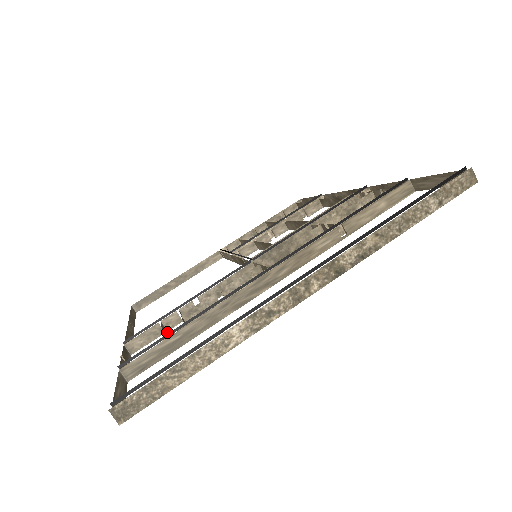
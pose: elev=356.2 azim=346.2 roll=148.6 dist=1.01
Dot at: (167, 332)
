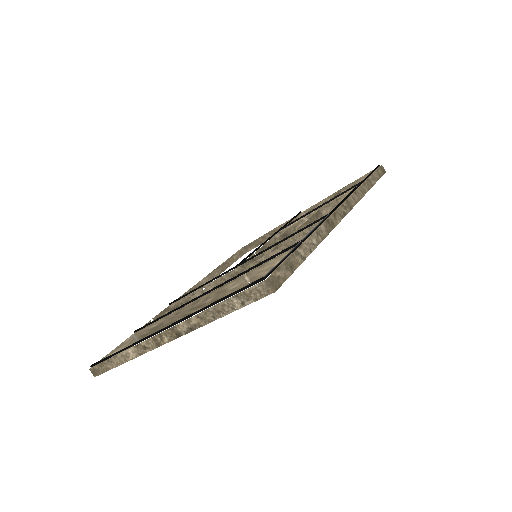
Dot at: occluded
